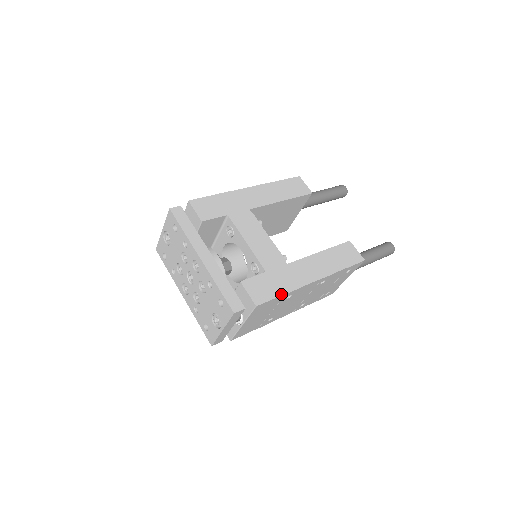
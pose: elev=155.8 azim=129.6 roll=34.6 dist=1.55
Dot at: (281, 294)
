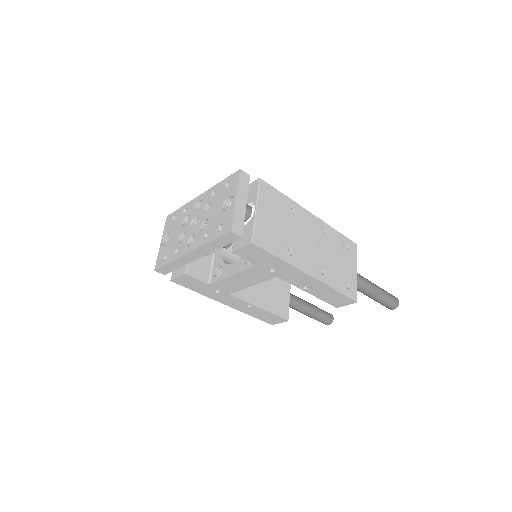
Dot at: (281, 194)
